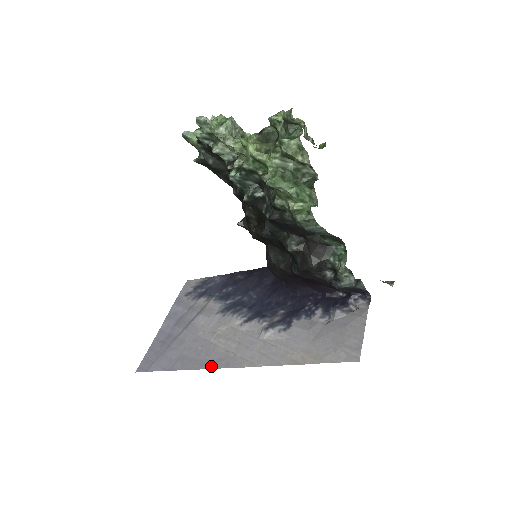
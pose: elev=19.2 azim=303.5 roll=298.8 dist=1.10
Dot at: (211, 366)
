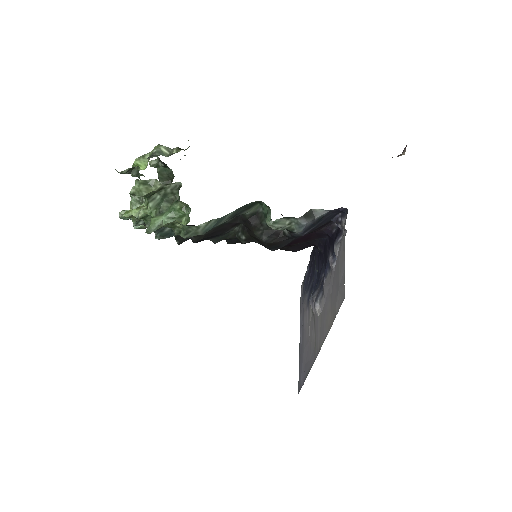
Dot at: (311, 364)
